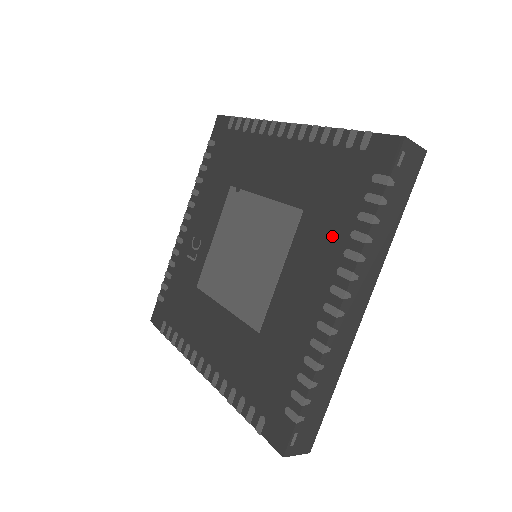
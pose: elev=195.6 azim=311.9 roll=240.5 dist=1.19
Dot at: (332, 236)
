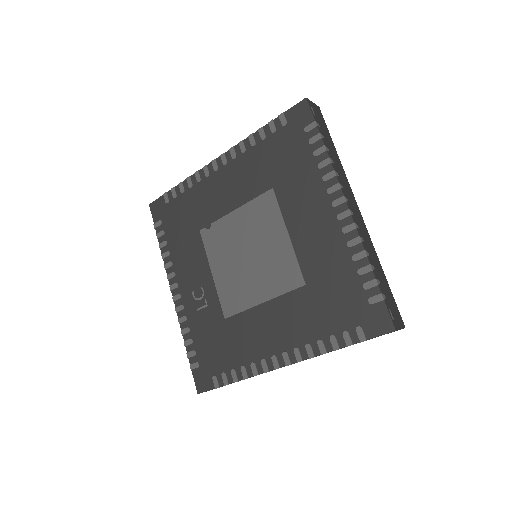
Dot at: (307, 180)
